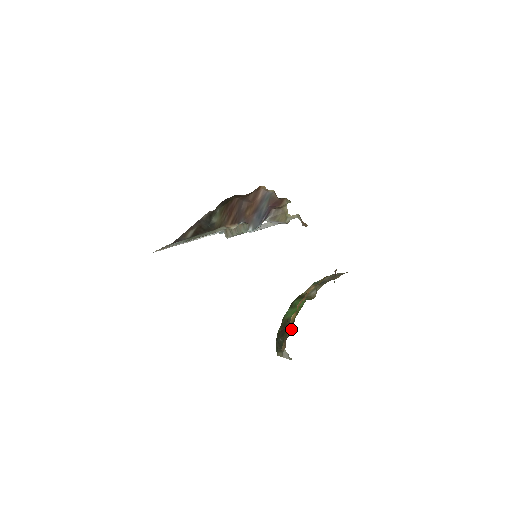
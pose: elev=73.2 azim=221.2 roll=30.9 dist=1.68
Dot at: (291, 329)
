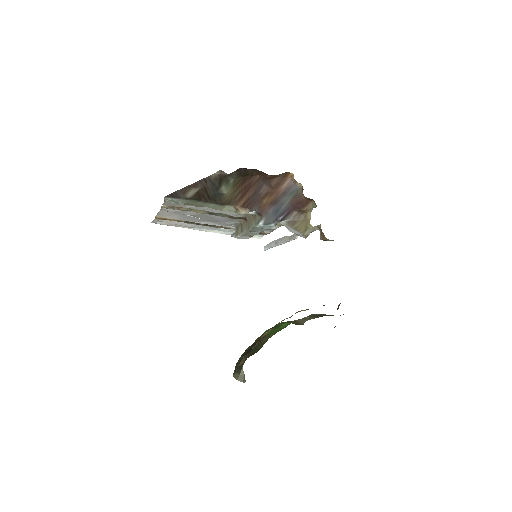
Dot at: (260, 348)
